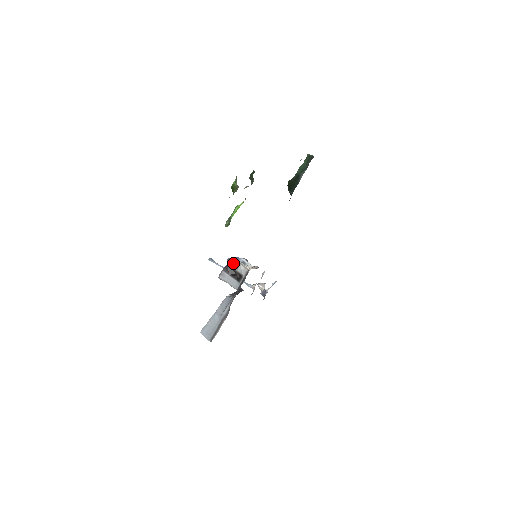
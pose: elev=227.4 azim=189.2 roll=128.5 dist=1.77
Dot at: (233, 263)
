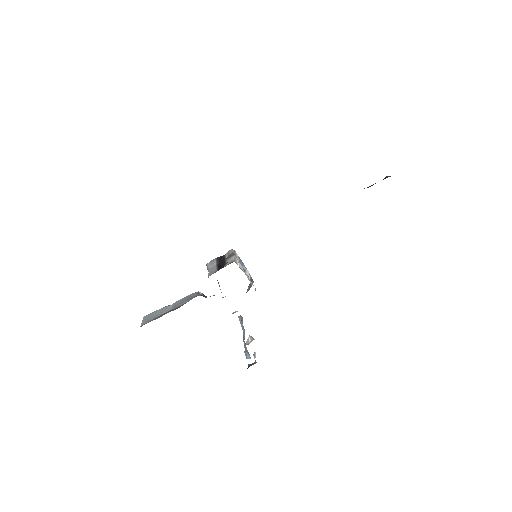
Dot at: (230, 253)
